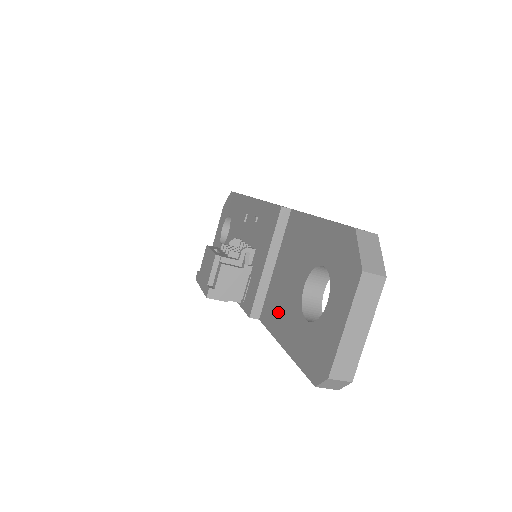
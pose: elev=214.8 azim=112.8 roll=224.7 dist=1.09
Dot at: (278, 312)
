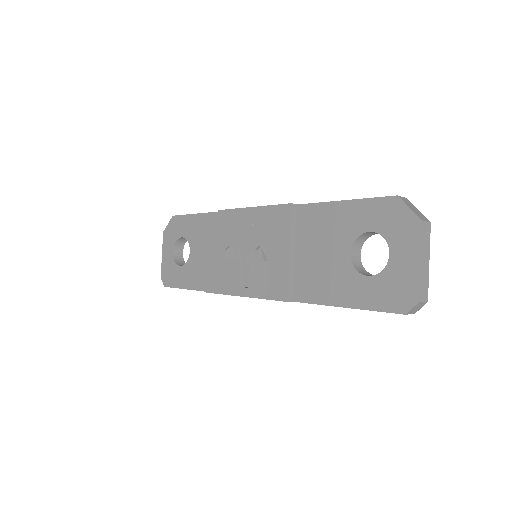
Dot at: (322, 285)
